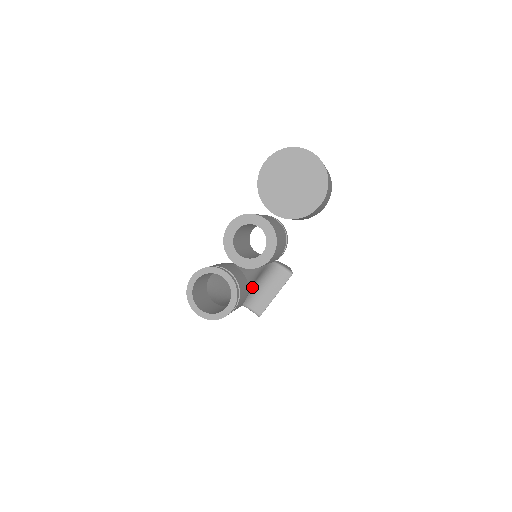
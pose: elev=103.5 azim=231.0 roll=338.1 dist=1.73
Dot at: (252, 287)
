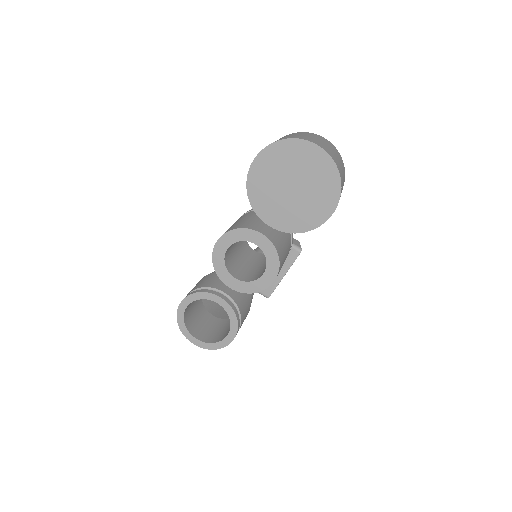
Dot at: occluded
